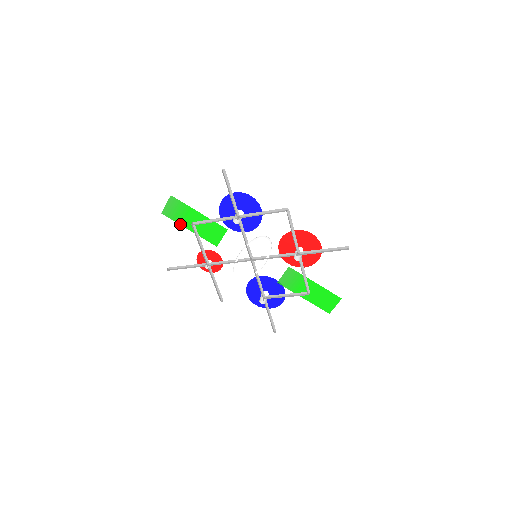
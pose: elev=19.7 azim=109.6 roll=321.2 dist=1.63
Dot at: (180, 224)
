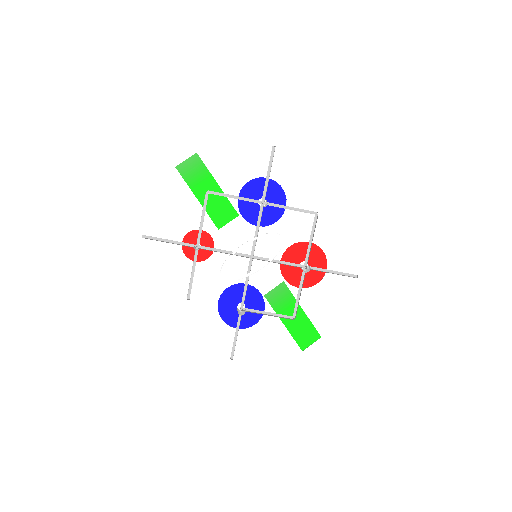
Dot at: (190, 188)
